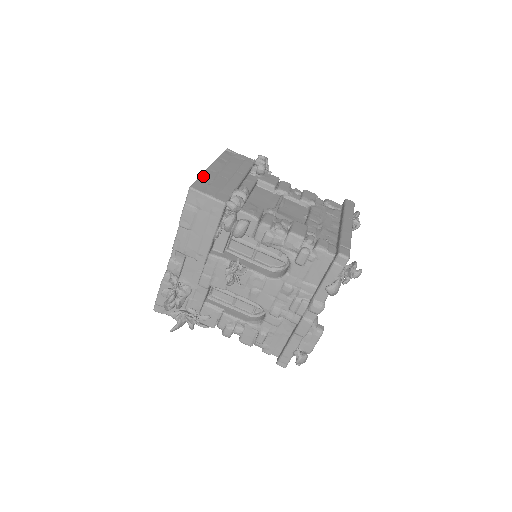
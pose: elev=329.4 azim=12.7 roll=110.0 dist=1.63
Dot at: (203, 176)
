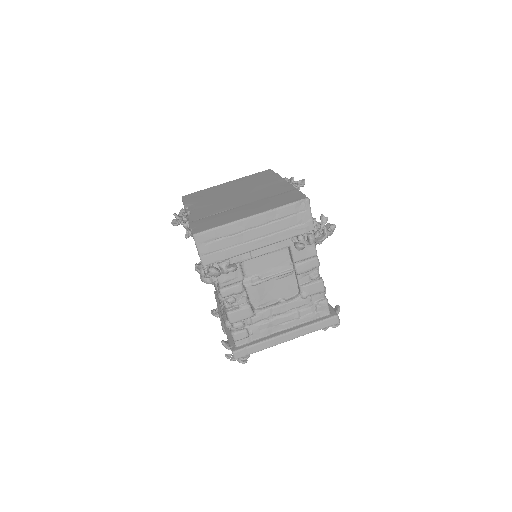
Dot at: (223, 228)
